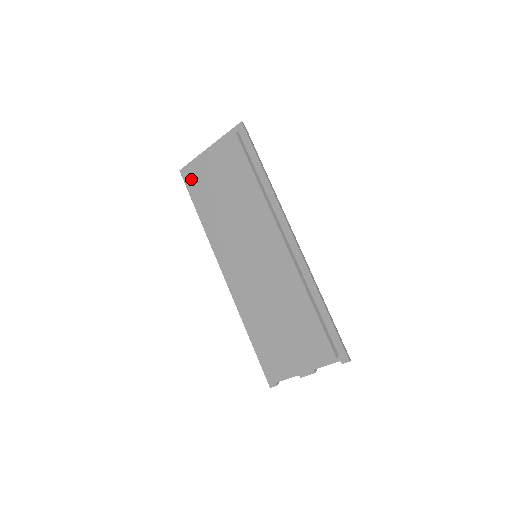
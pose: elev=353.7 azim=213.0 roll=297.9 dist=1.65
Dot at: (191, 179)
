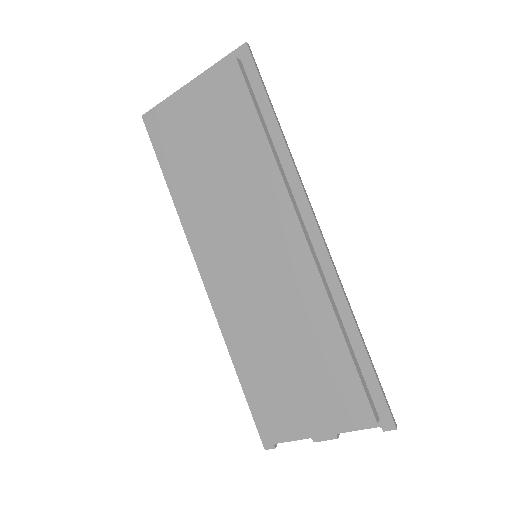
Dot at: (159, 130)
